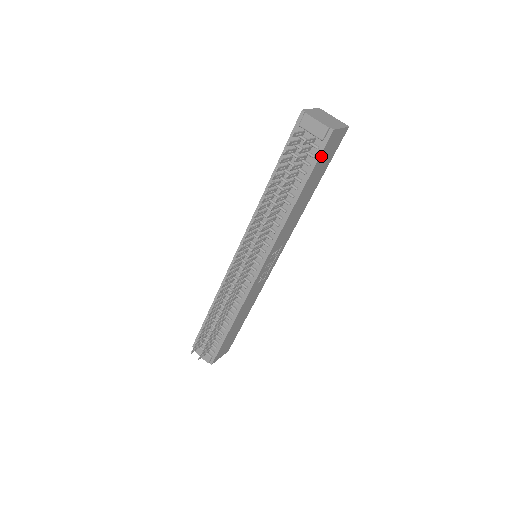
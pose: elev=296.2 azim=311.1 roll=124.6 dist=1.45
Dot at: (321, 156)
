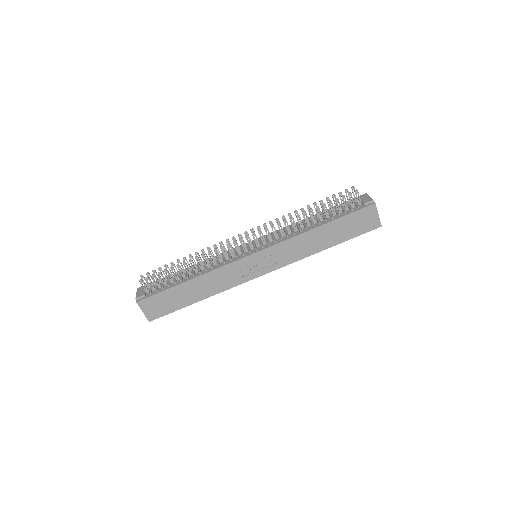
Dot at: (356, 214)
